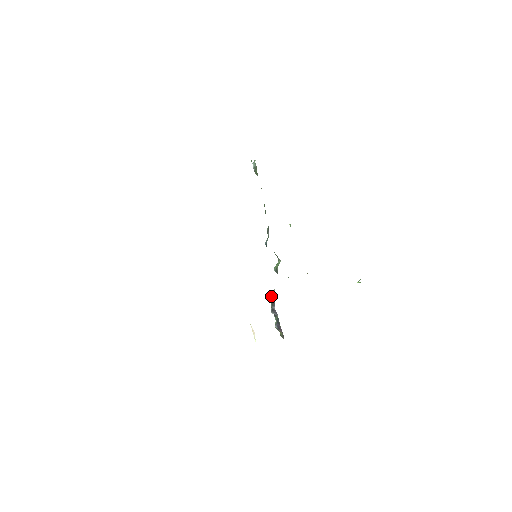
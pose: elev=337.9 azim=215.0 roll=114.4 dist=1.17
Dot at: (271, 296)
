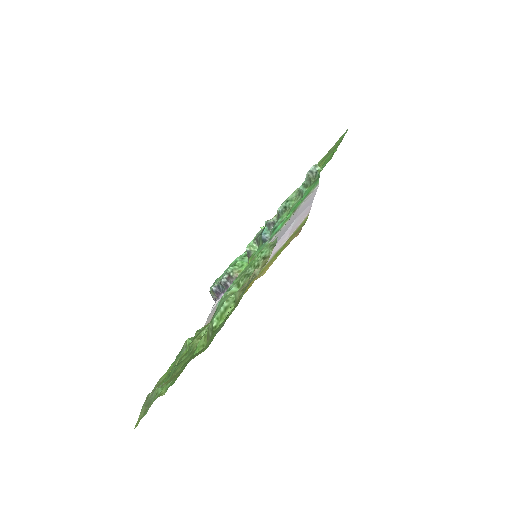
Dot at: (229, 268)
